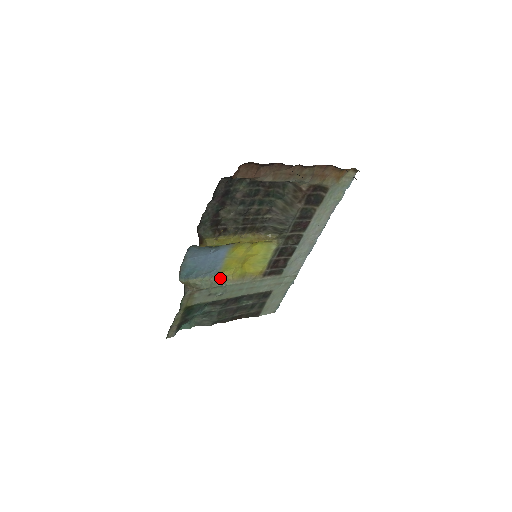
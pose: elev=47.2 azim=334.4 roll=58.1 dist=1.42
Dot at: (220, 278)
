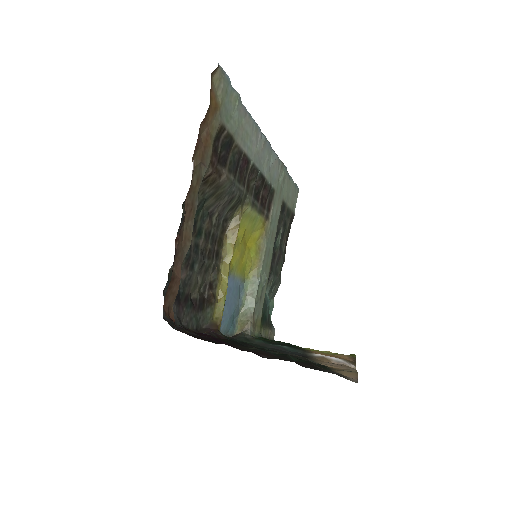
Dot at: (249, 280)
